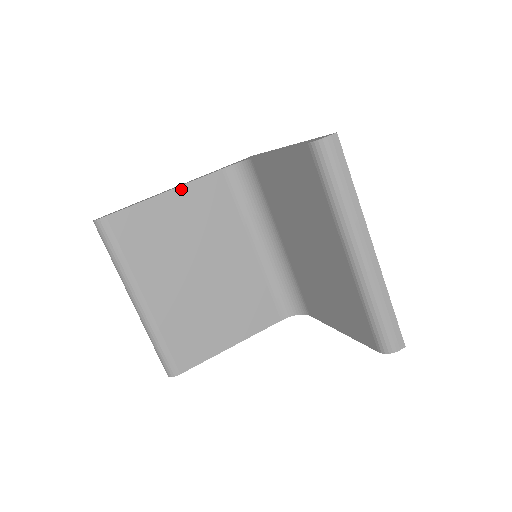
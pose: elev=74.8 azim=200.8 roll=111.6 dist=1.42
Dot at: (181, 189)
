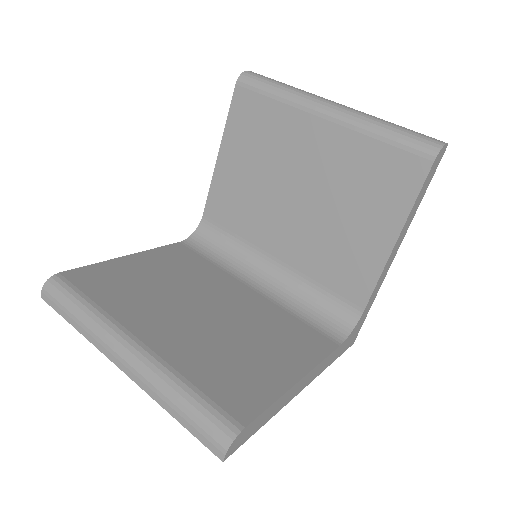
Dot at: (143, 254)
